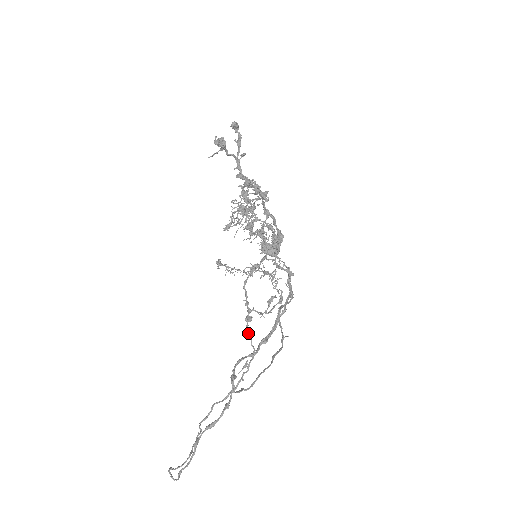
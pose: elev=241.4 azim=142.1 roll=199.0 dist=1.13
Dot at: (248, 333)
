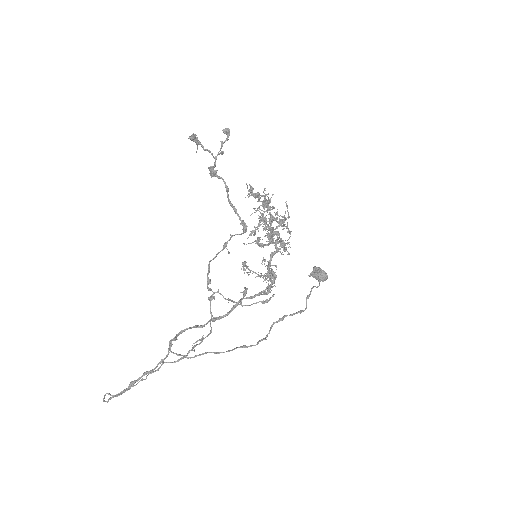
Dot at: (210, 312)
